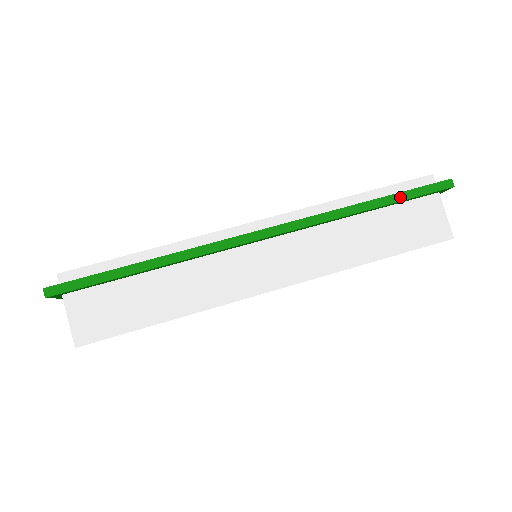
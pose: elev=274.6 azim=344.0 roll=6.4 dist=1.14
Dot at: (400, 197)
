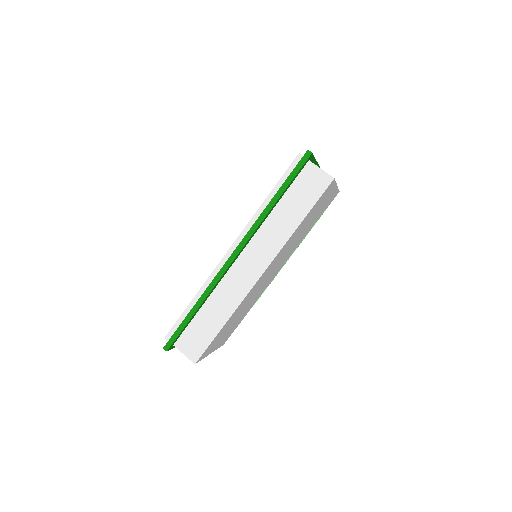
Dot at: (287, 182)
